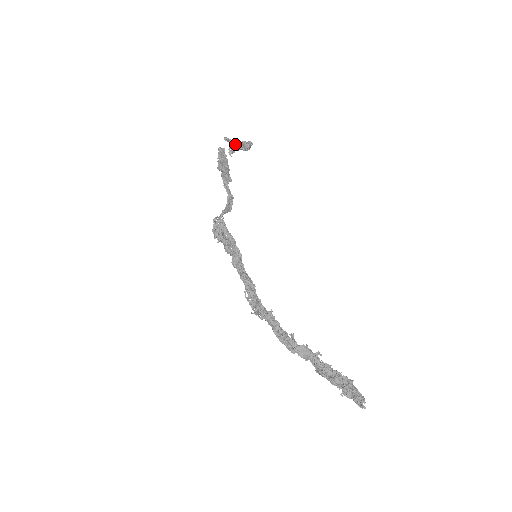
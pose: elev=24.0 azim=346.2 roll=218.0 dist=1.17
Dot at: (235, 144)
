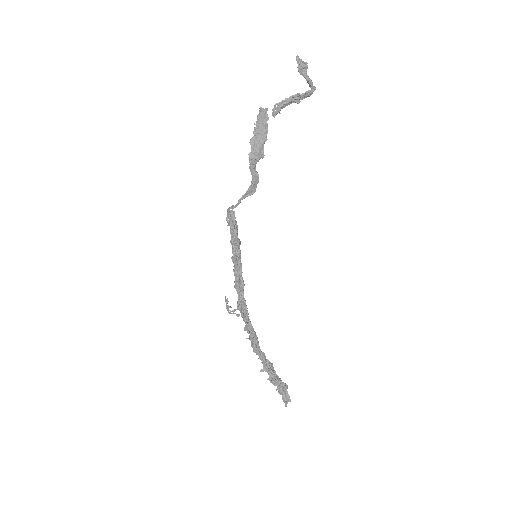
Dot at: (282, 102)
